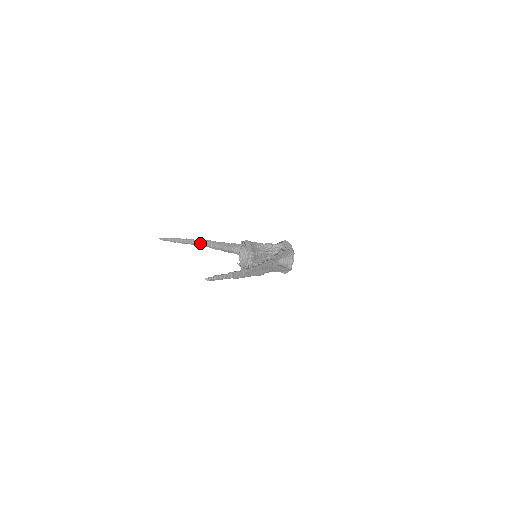
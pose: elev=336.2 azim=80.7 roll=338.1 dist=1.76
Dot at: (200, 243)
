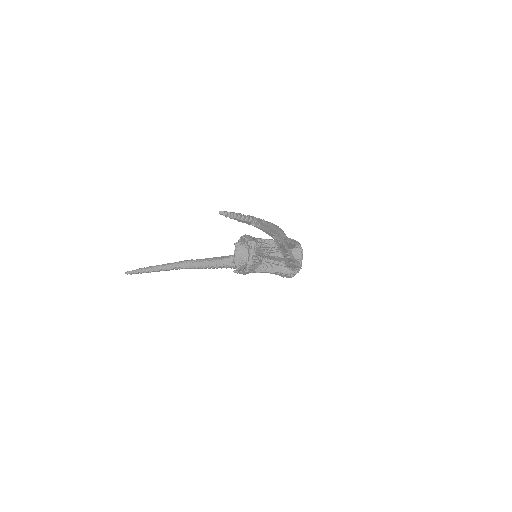
Dot at: (180, 264)
